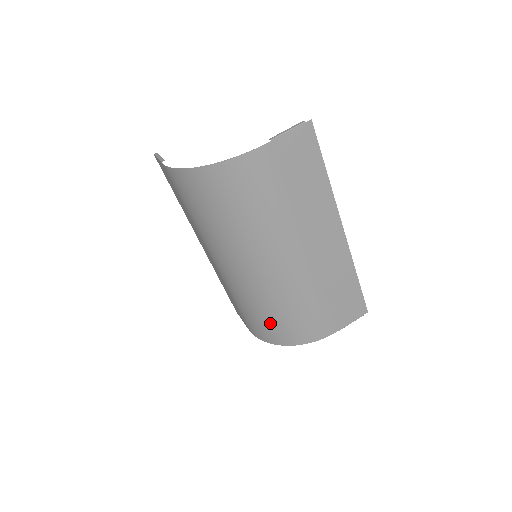
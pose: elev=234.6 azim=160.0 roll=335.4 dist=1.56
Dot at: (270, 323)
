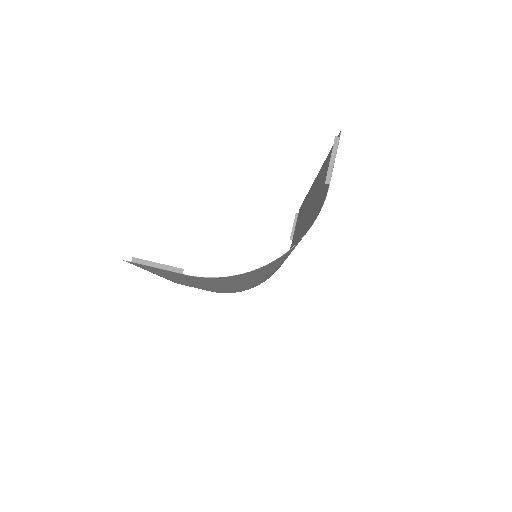
Dot at: occluded
